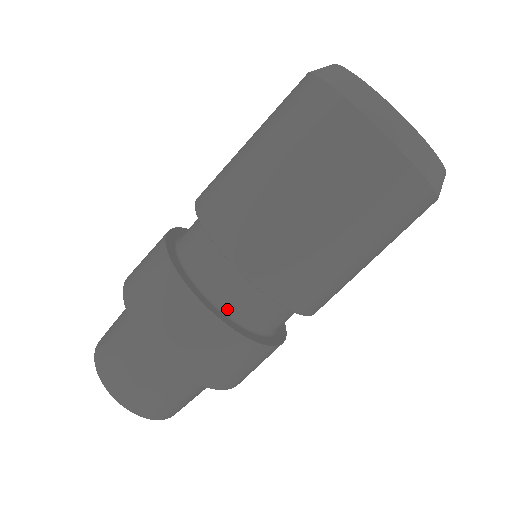
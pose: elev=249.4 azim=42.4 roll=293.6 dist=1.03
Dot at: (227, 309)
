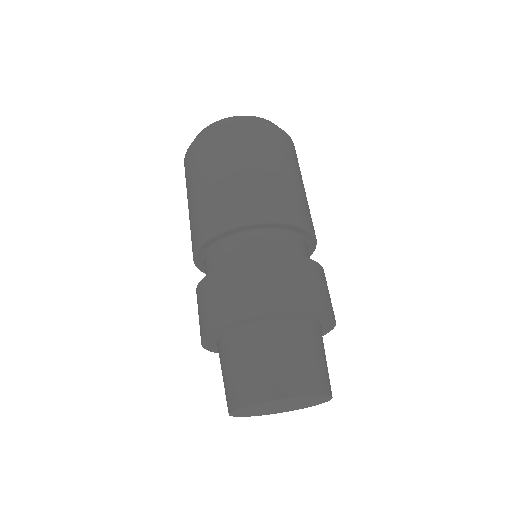
Dot at: occluded
